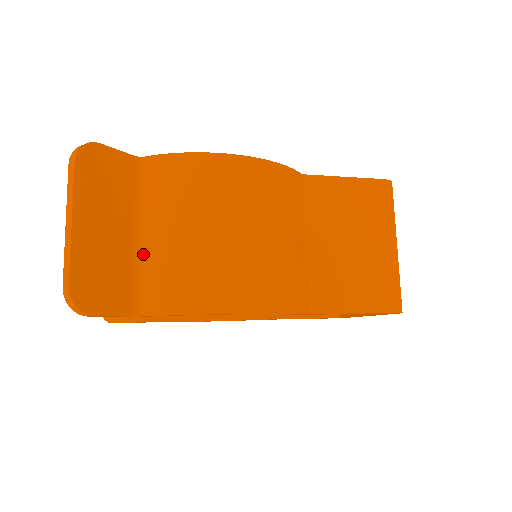
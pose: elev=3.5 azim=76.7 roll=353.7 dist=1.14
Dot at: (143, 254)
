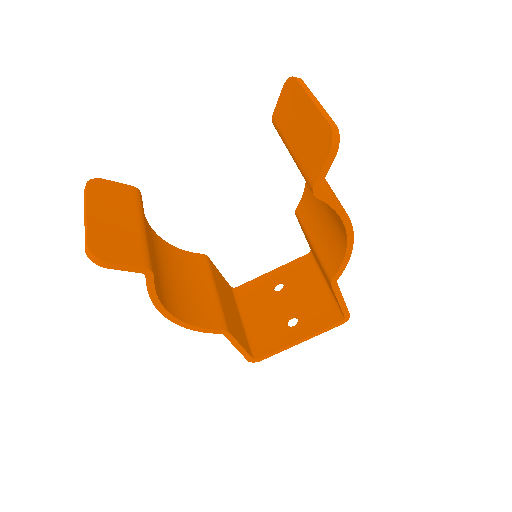
Dot at: occluded
